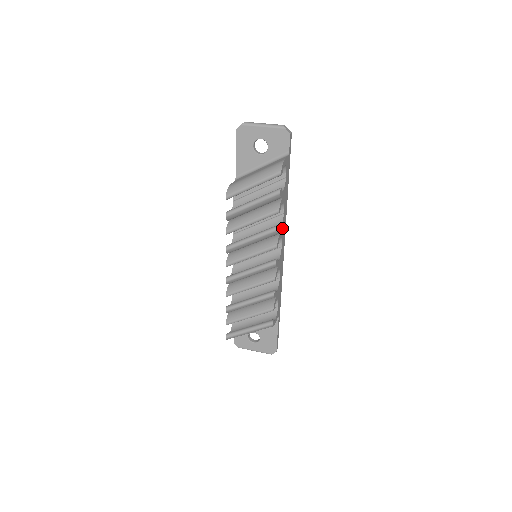
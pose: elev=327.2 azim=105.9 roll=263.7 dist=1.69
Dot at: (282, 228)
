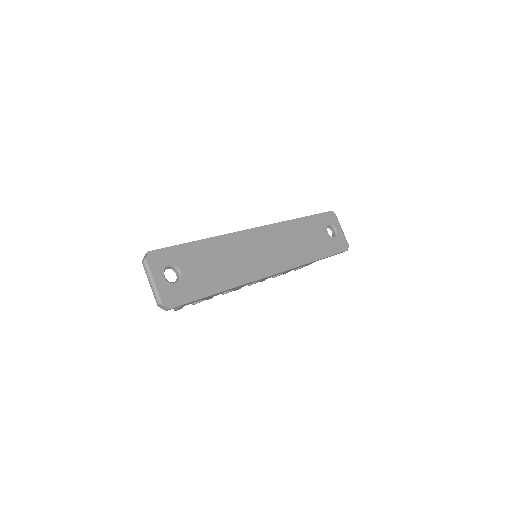
Dot at: (240, 287)
